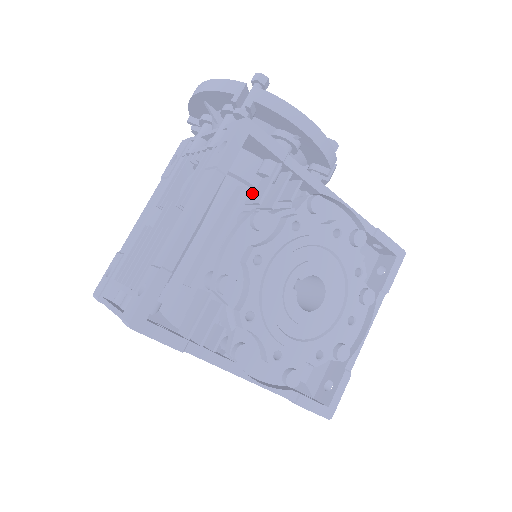
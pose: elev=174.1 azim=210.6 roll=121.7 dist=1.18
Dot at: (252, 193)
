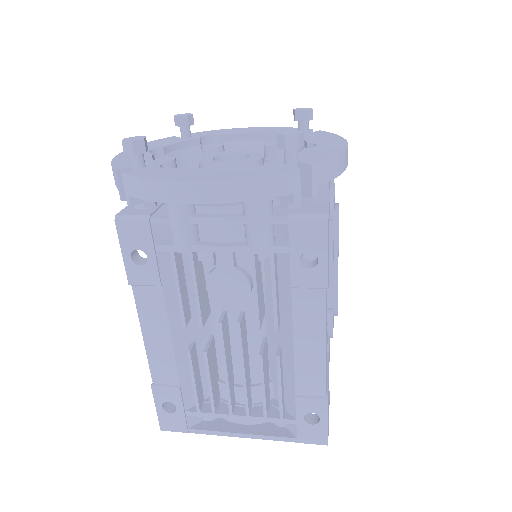
Dot at: occluded
